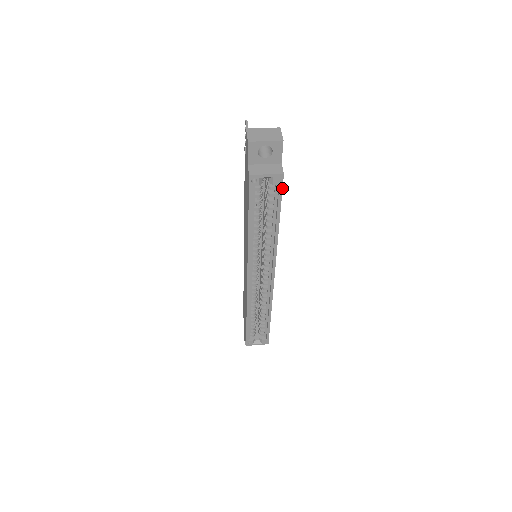
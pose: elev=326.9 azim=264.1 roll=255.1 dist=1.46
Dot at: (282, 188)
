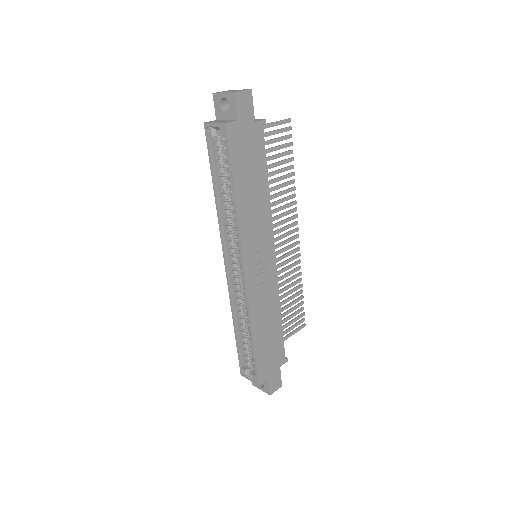
Dot at: (228, 142)
